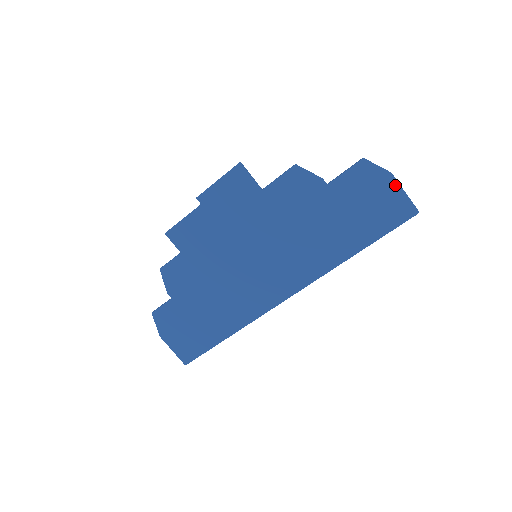
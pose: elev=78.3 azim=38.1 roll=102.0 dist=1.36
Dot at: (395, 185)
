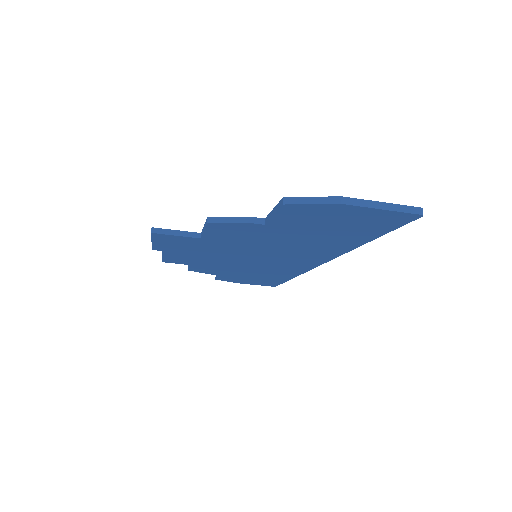
Dot at: (359, 209)
